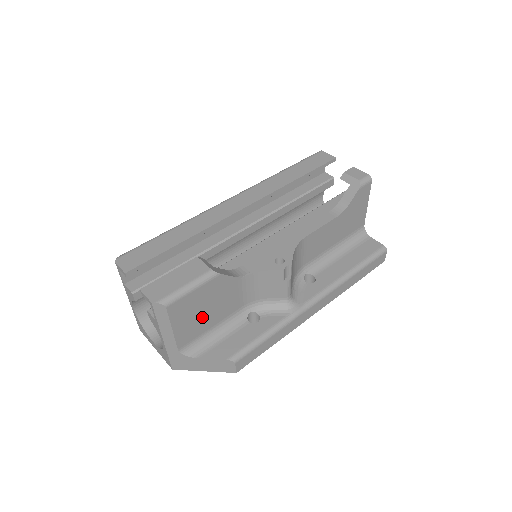
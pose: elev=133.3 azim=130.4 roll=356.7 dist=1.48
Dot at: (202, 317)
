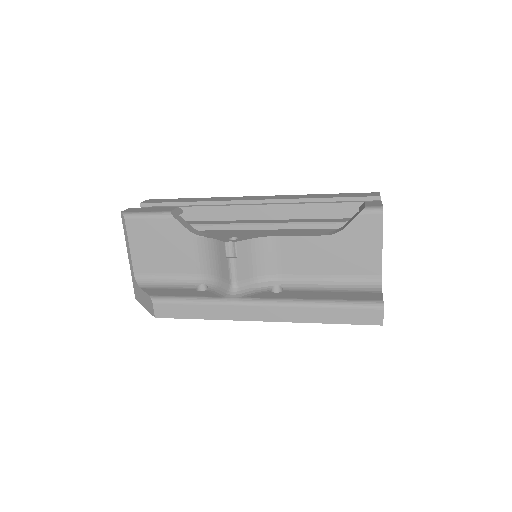
Dot at: (157, 254)
